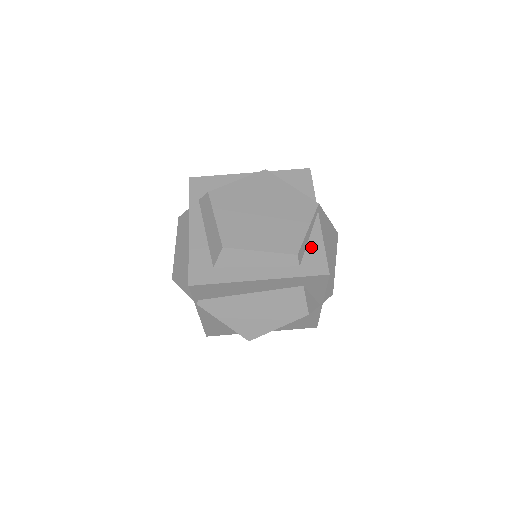
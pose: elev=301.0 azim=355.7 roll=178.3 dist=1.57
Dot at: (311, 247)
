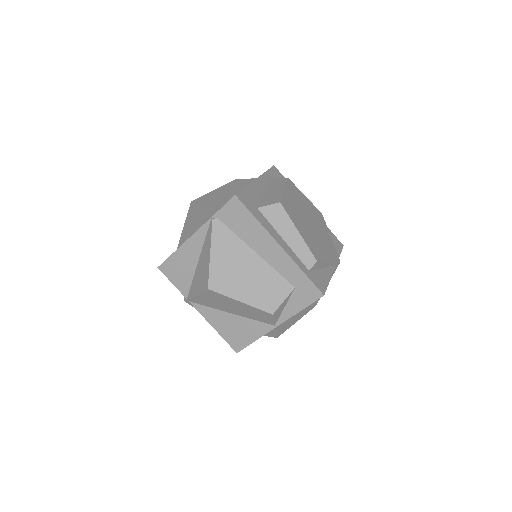
Dot at: (322, 272)
